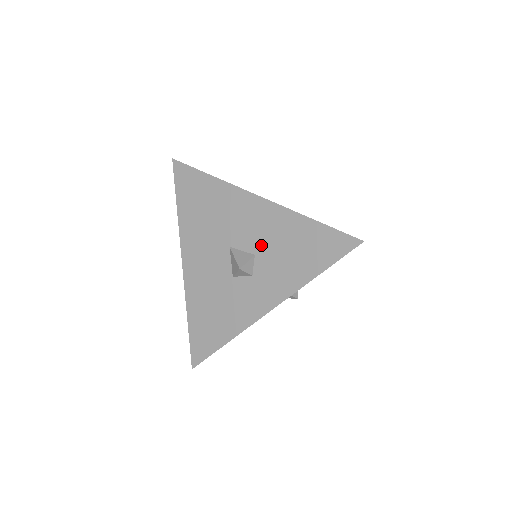
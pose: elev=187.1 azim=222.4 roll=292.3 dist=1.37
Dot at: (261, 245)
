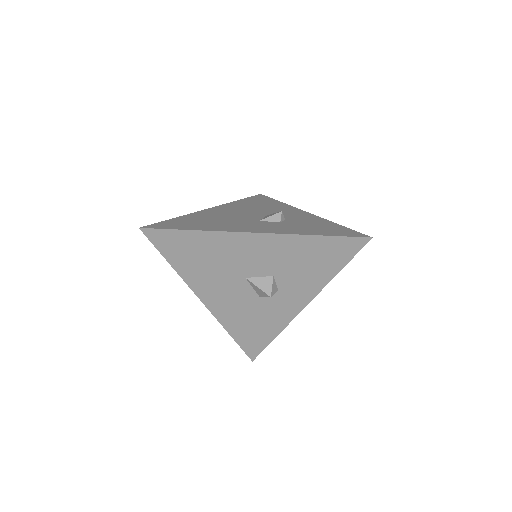
Dot at: (276, 268)
